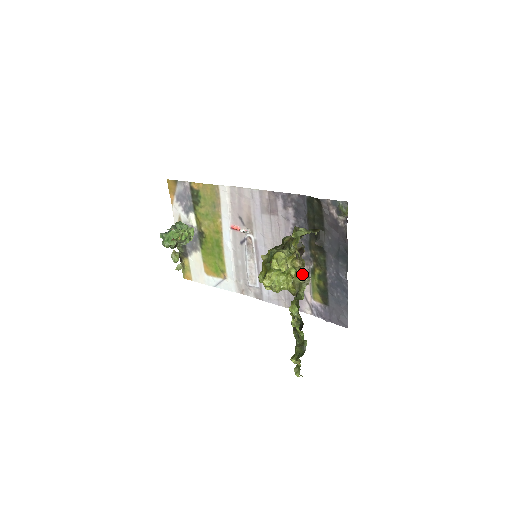
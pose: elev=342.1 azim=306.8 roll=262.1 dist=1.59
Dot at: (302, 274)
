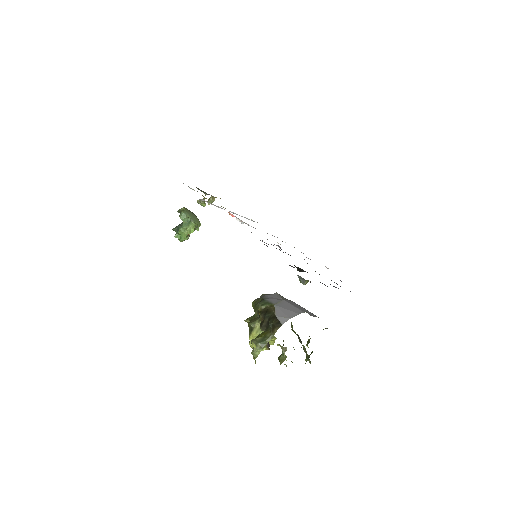
Dot at: occluded
